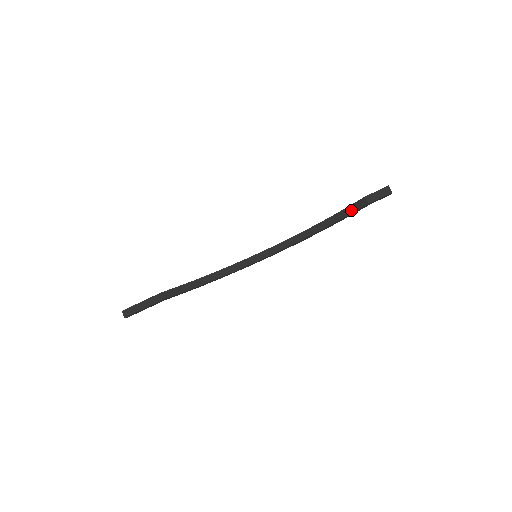
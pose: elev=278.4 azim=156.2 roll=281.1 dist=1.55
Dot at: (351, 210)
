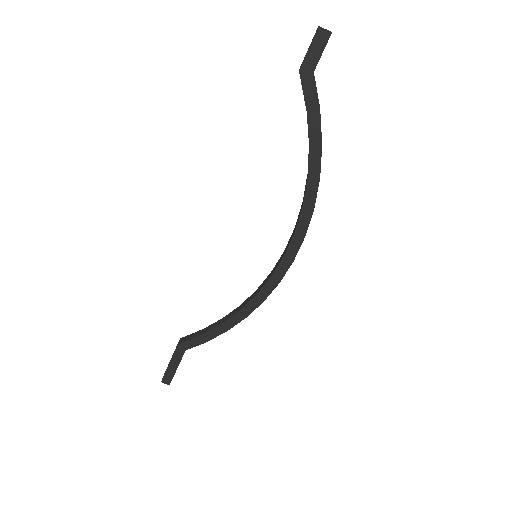
Dot at: (305, 105)
